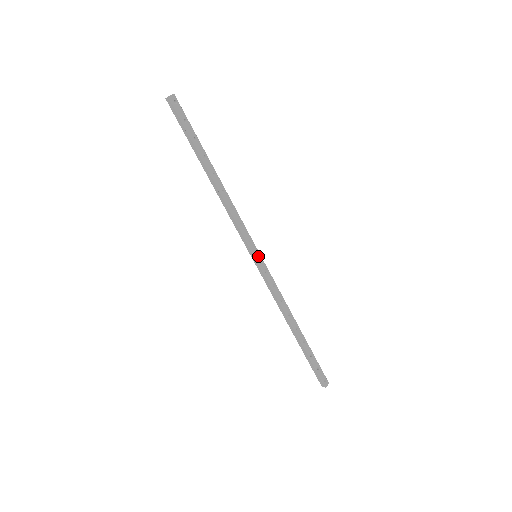
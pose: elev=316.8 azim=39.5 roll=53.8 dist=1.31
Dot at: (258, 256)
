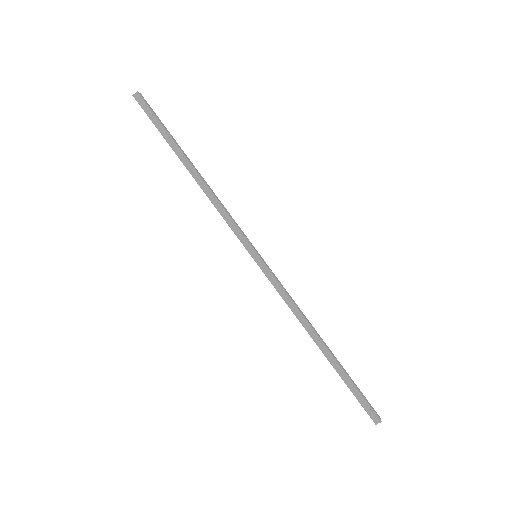
Dot at: (258, 255)
